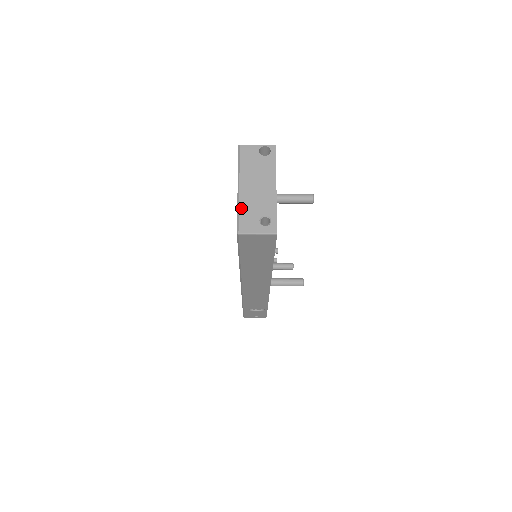
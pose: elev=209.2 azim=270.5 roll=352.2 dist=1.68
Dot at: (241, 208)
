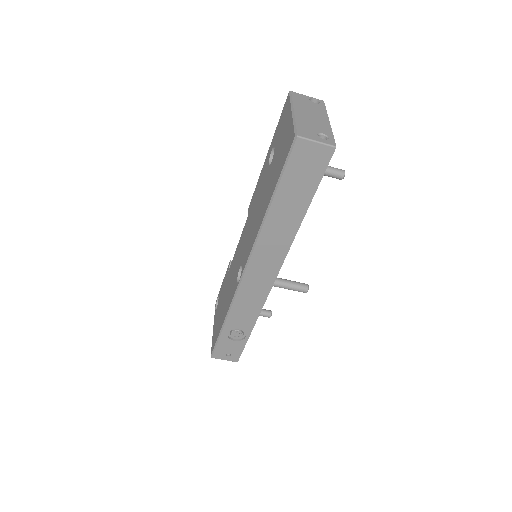
Dot at: (298, 122)
